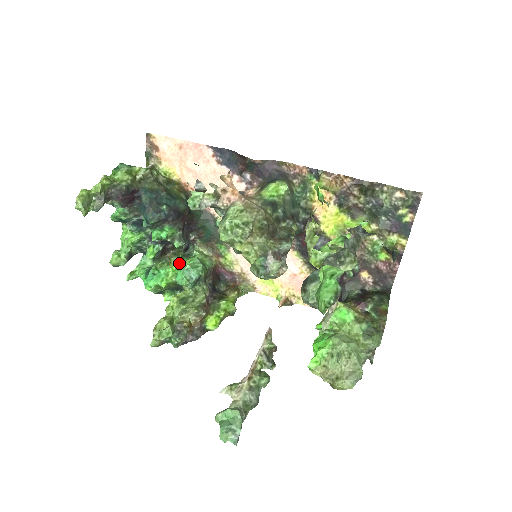
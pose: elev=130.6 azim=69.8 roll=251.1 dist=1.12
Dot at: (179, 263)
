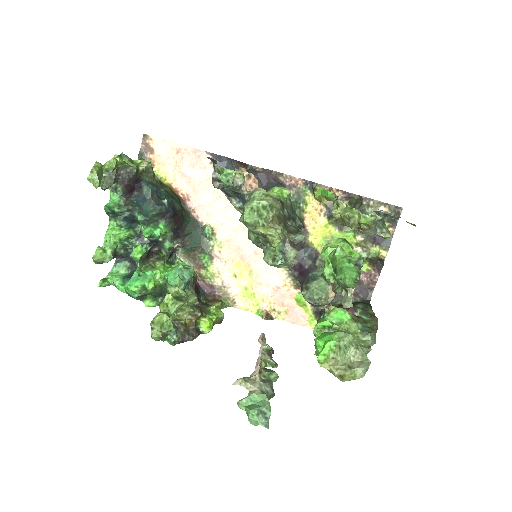
Dot at: (165, 267)
